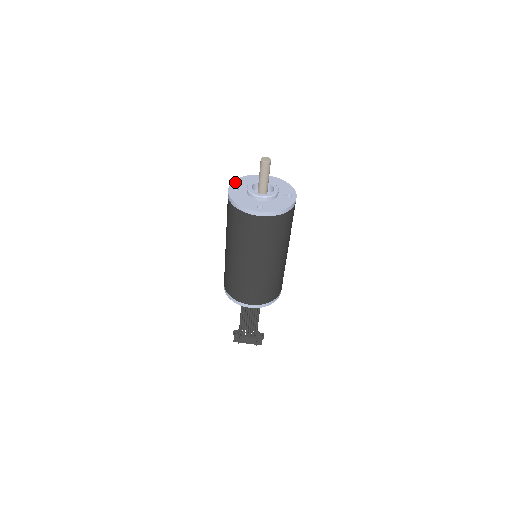
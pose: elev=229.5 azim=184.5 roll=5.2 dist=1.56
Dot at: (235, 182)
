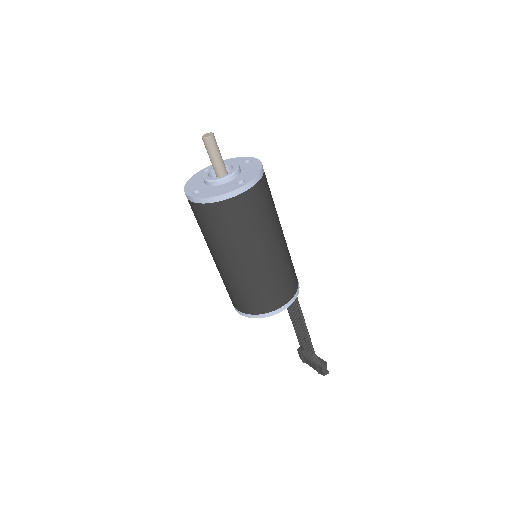
Dot at: occluded
